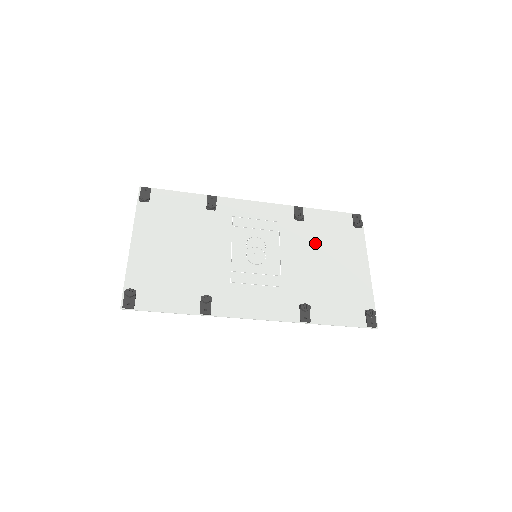
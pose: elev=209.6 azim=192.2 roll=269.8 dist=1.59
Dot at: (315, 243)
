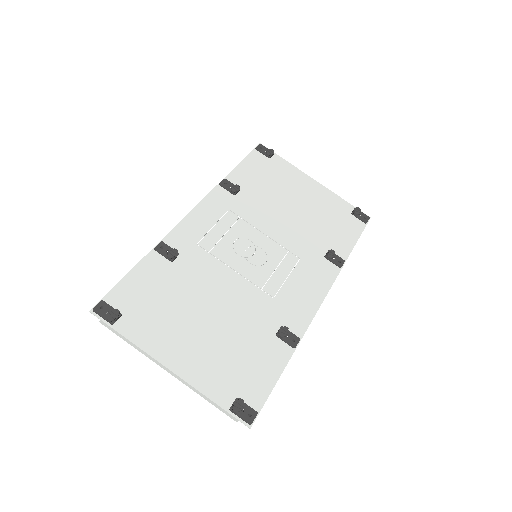
Dot at: (269, 199)
